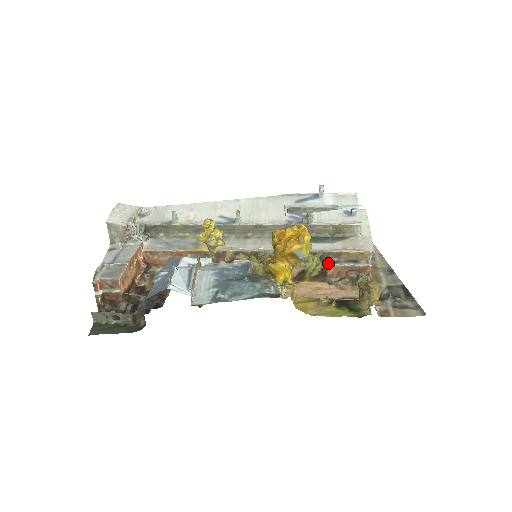
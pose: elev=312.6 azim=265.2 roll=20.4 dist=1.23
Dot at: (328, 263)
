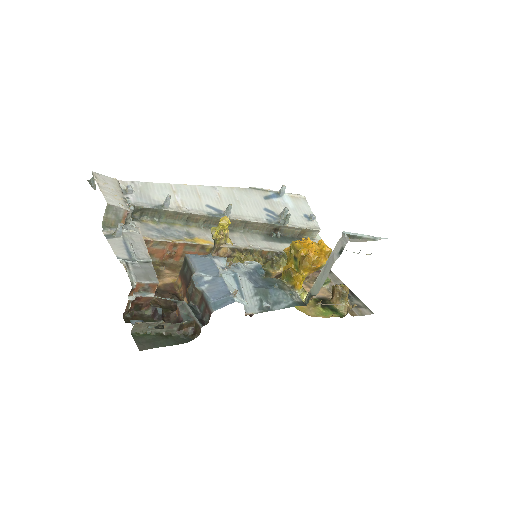
Dot at: occluded
